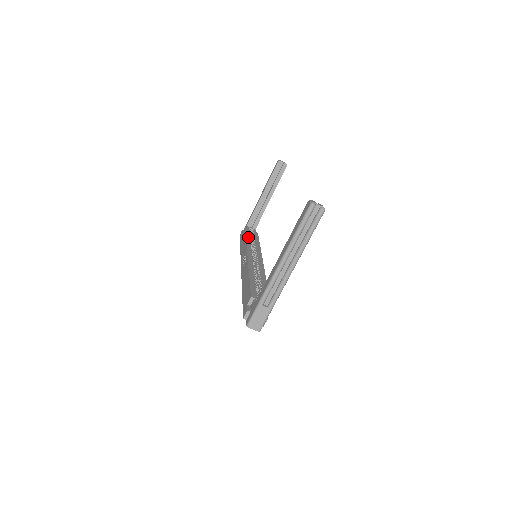
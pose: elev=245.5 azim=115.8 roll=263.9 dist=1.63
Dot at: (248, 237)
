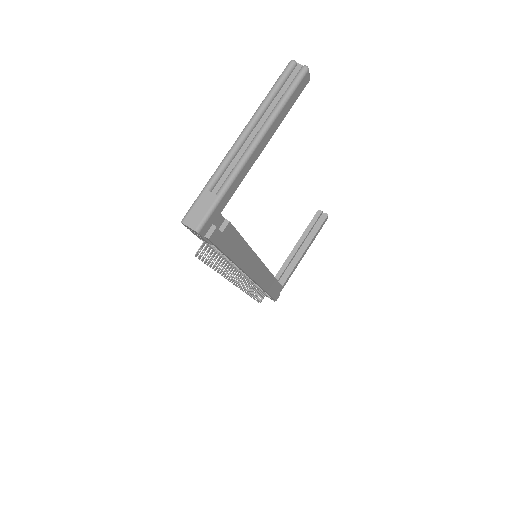
Dot at: occluded
